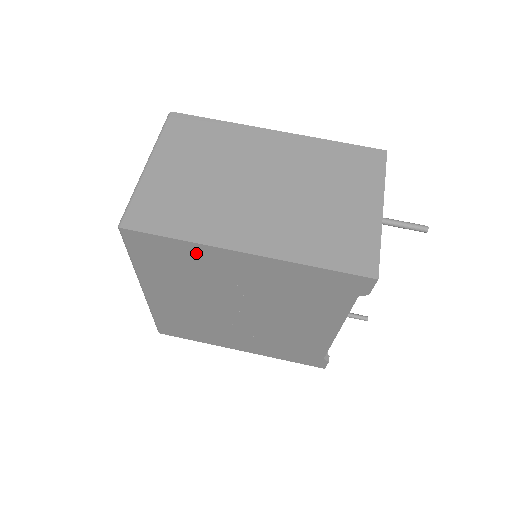
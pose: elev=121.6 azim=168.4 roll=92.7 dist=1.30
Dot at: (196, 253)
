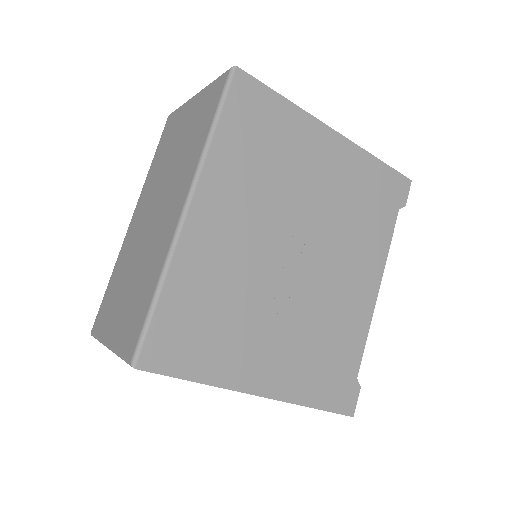
Dot at: (294, 124)
